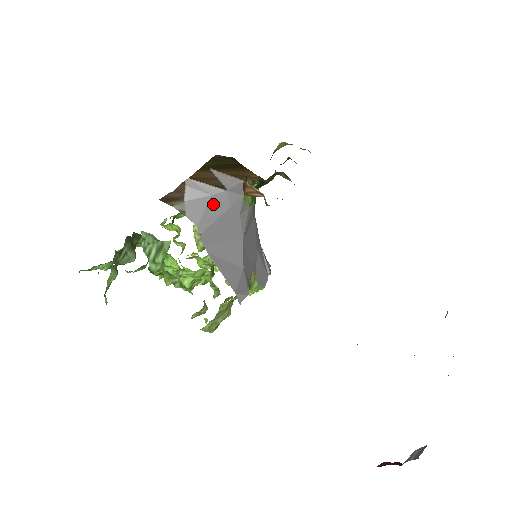
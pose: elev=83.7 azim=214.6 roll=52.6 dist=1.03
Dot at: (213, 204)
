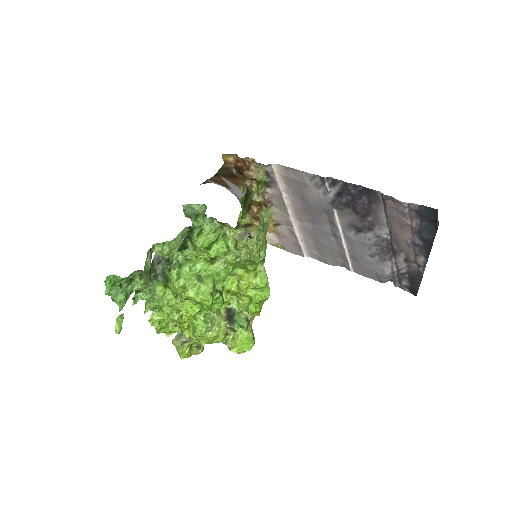
Dot at: occluded
